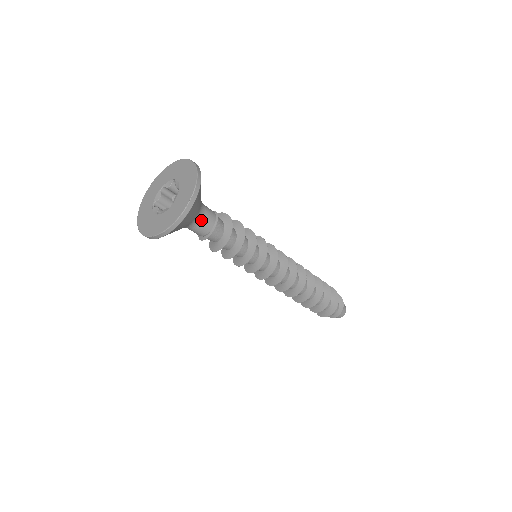
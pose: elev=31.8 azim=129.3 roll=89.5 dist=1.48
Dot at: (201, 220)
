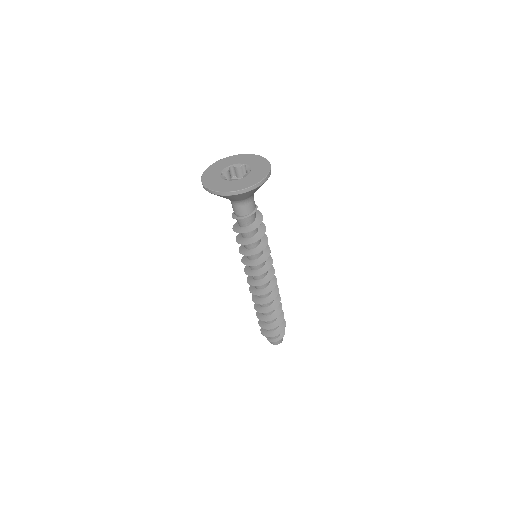
Dot at: (249, 202)
